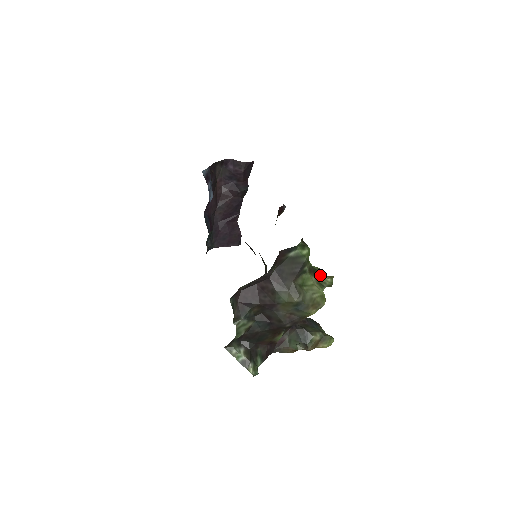
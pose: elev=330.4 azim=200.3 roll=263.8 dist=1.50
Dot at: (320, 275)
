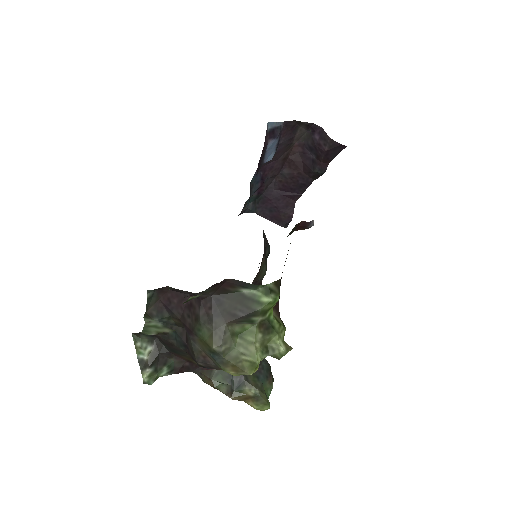
Dot at: (274, 337)
